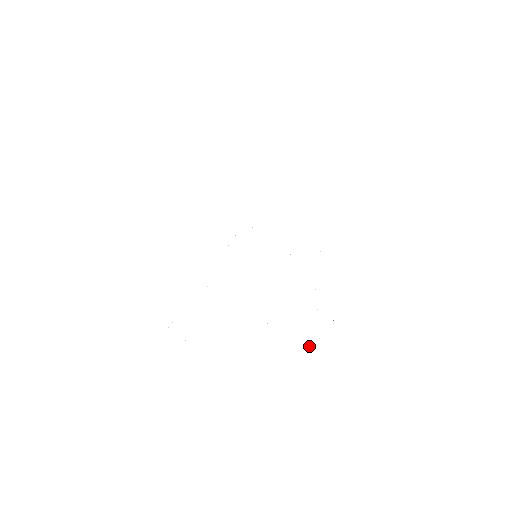
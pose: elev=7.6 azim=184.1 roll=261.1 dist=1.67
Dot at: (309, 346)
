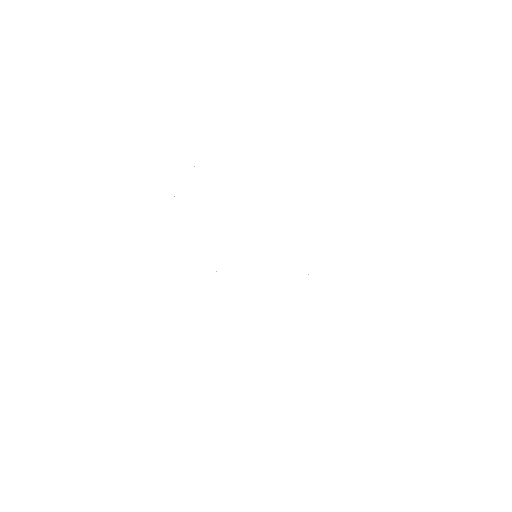
Dot at: occluded
